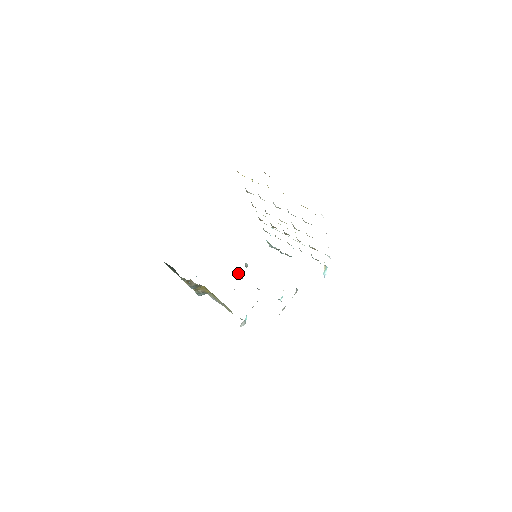
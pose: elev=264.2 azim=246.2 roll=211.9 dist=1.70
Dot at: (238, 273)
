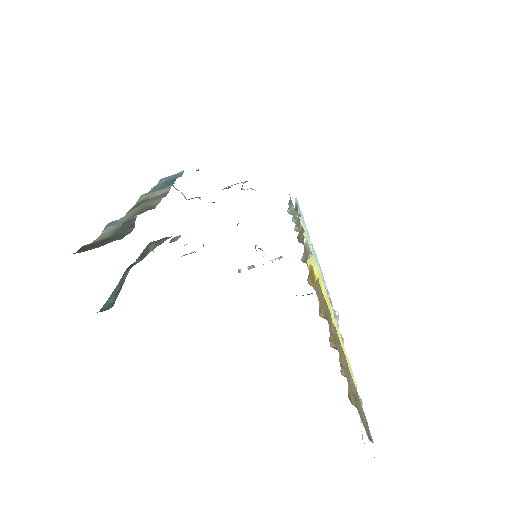
Dot at: occluded
